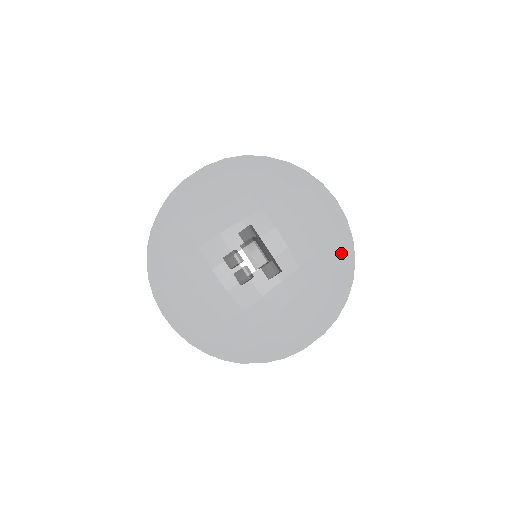
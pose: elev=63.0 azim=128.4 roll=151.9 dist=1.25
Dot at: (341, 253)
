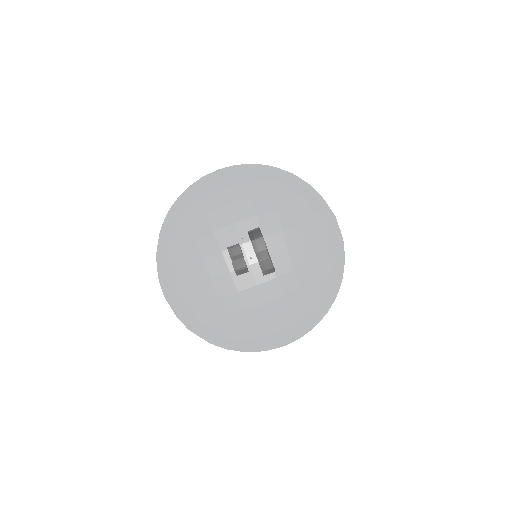
Dot at: (335, 247)
